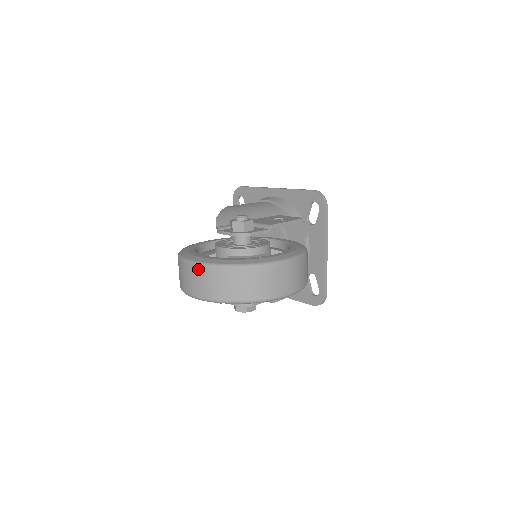
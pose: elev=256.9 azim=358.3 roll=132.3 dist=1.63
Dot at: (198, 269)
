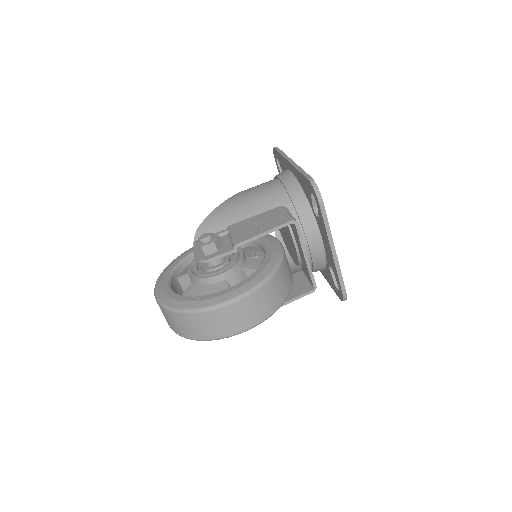
Dot at: occluded
